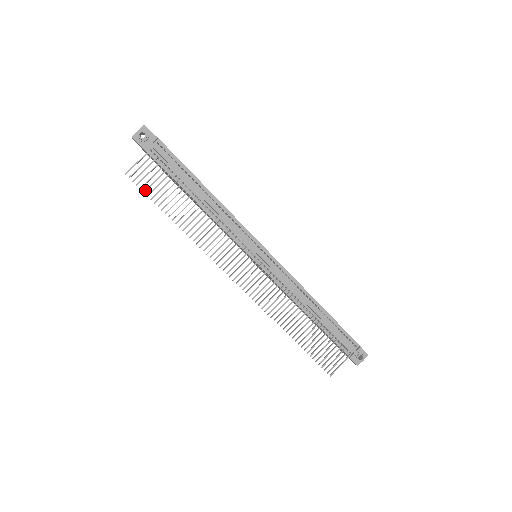
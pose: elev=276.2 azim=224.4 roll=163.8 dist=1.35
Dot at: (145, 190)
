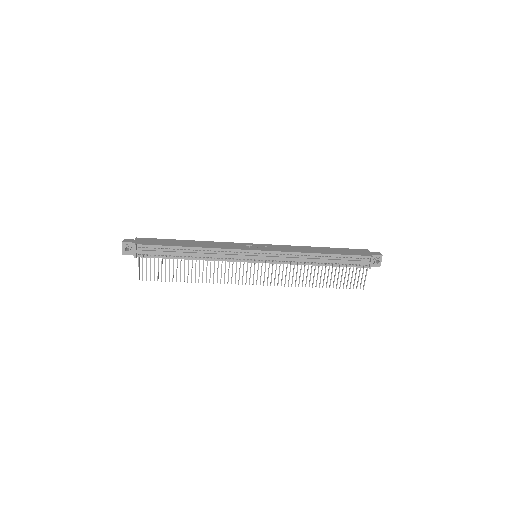
Dot at: (157, 279)
